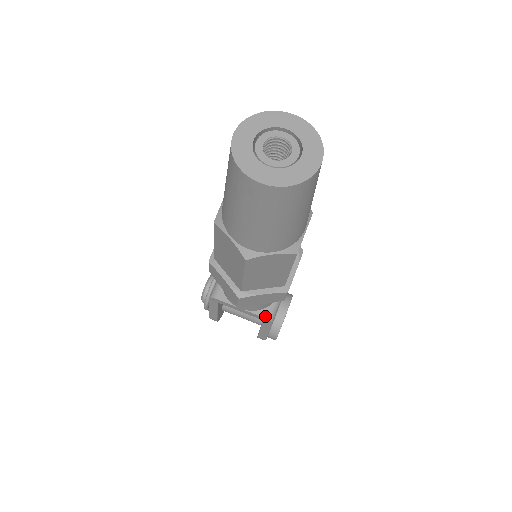
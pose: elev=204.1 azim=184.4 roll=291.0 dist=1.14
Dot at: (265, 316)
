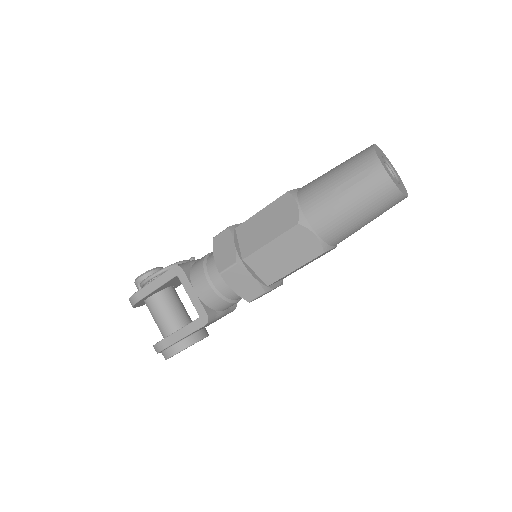
Dot at: (208, 313)
